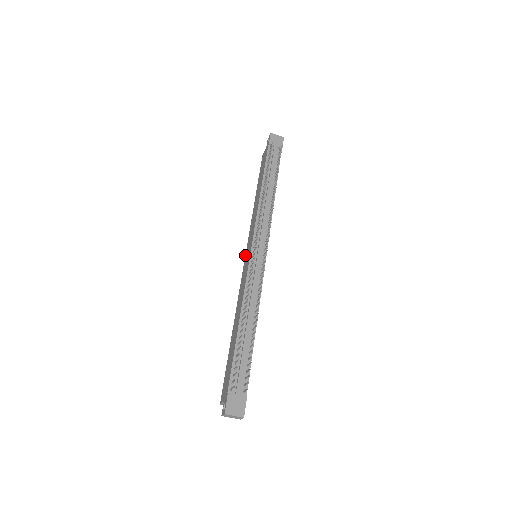
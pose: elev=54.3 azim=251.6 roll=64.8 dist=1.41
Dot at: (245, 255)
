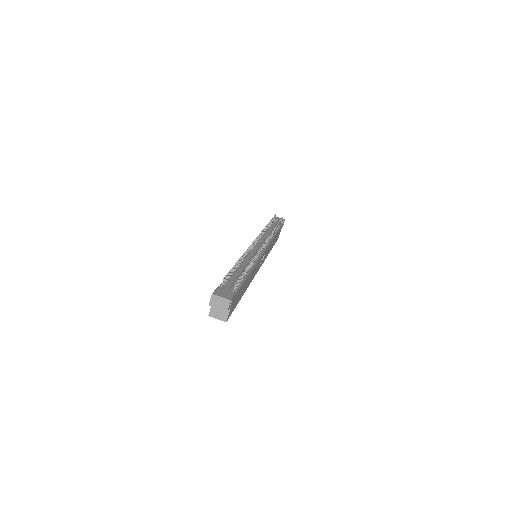
Dot at: occluded
